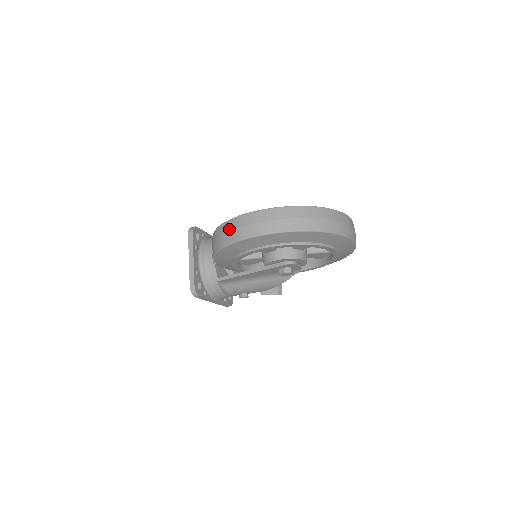
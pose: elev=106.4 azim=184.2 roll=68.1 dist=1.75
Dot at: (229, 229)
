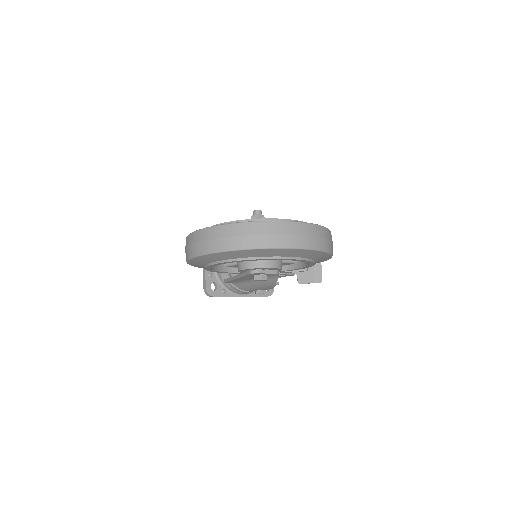
Dot at: (185, 248)
